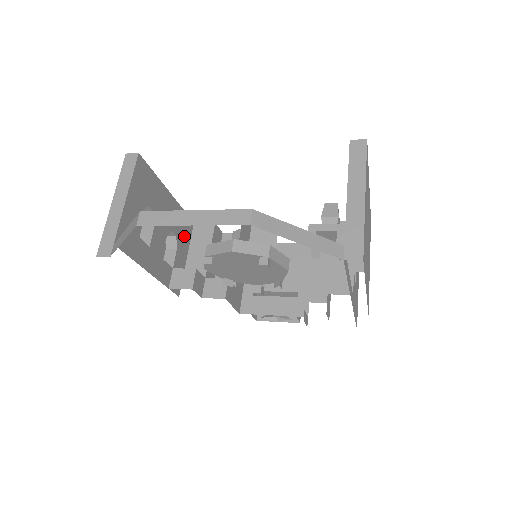
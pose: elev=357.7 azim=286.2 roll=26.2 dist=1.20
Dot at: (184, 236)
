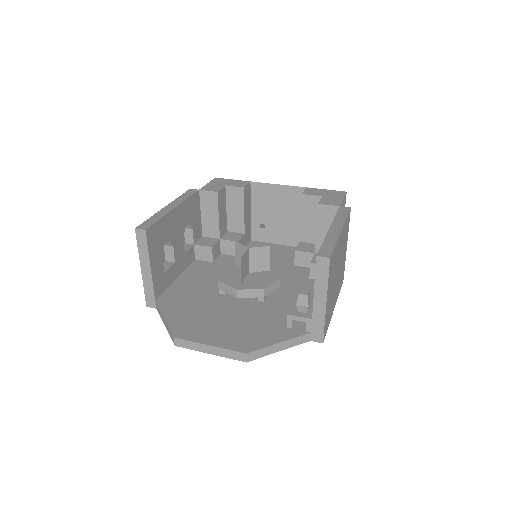
Dot at: (195, 212)
